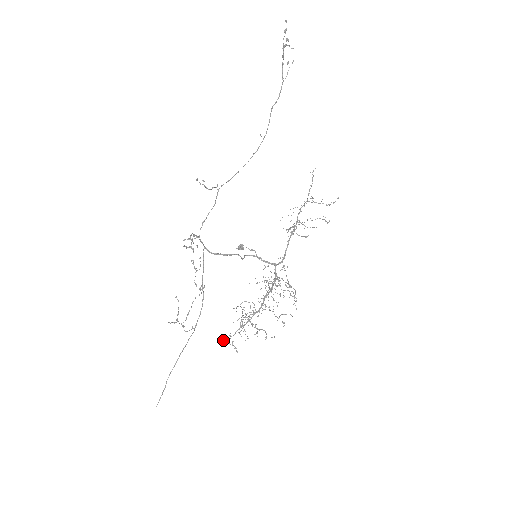
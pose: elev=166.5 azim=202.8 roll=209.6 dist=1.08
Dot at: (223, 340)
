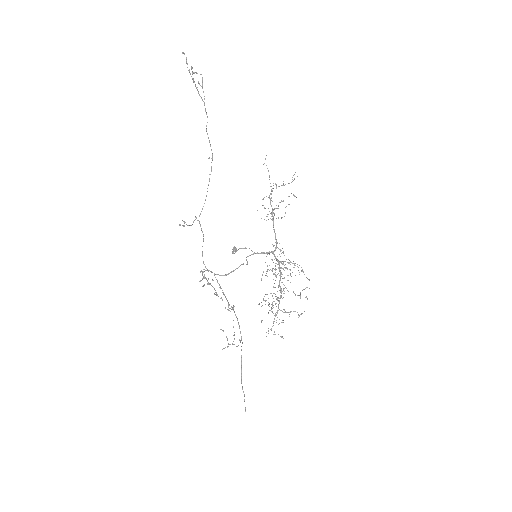
Dot at: occluded
